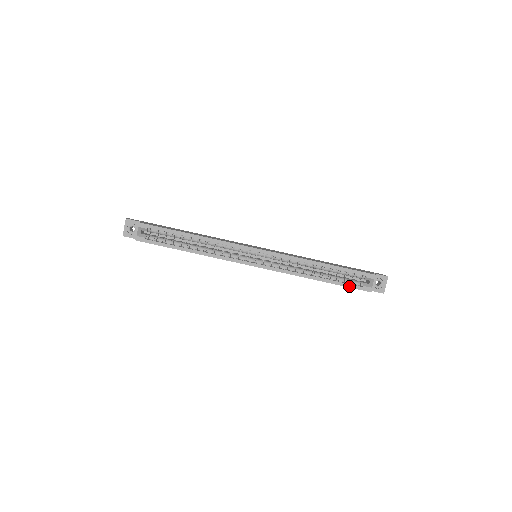
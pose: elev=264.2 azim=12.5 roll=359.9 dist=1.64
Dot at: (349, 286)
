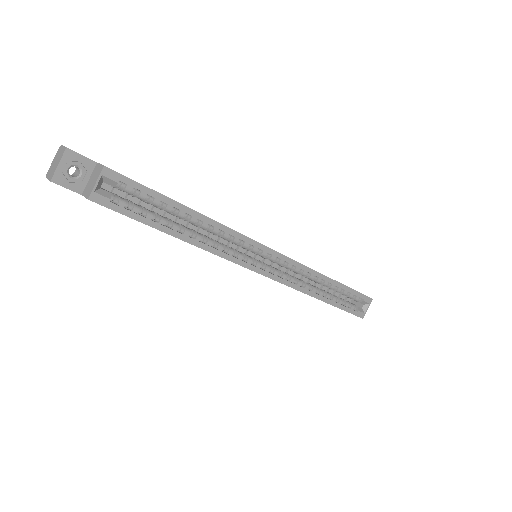
Dot at: (347, 310)
